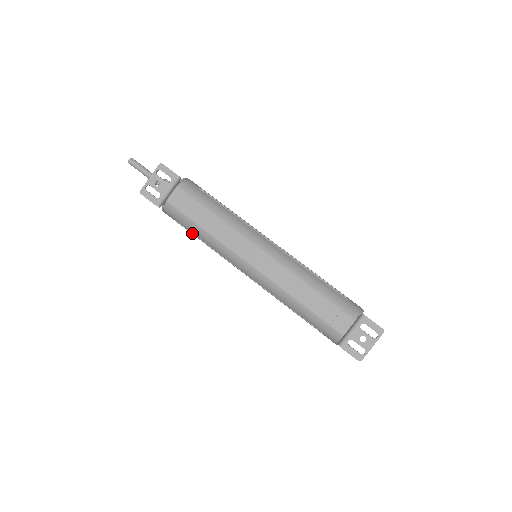
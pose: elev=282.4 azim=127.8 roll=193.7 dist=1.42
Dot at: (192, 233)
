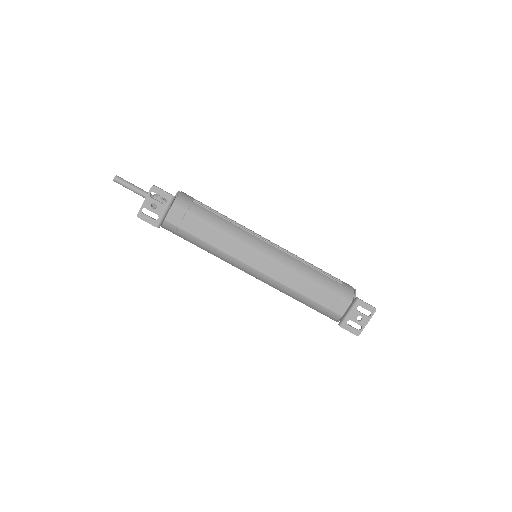
Dot at: occluded
